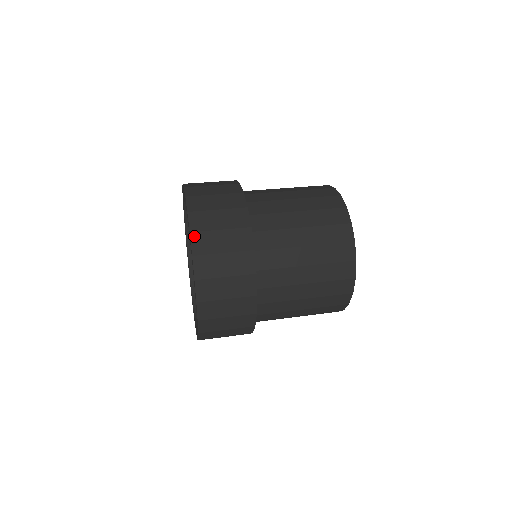
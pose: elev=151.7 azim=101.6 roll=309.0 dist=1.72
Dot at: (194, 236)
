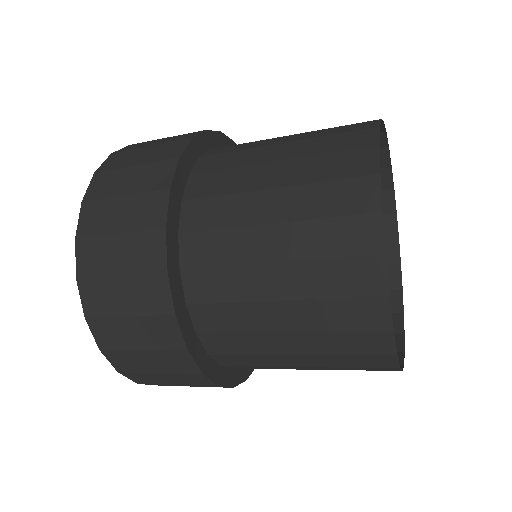
Dot at: (80, 245)
